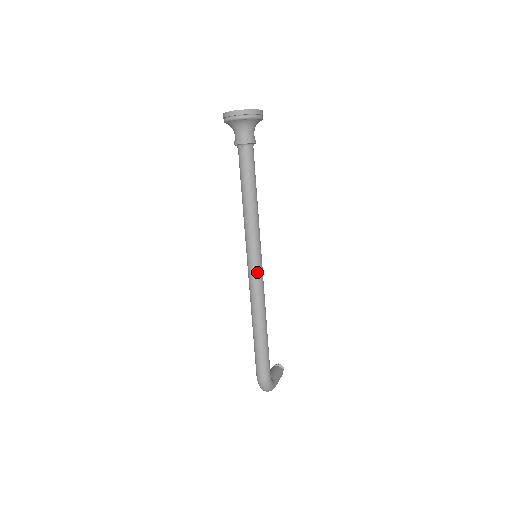
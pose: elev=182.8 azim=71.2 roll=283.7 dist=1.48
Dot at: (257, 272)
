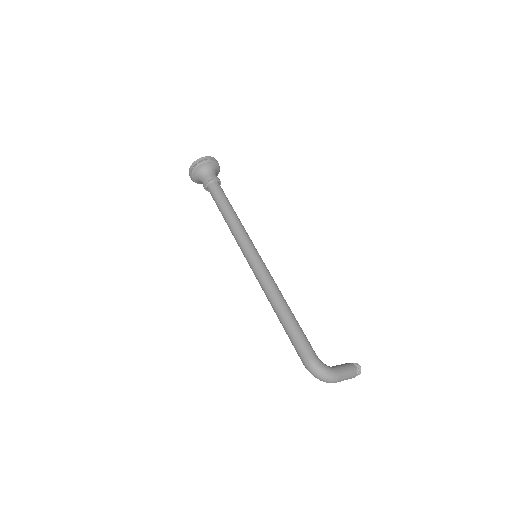
Dot at: (255, 263)
